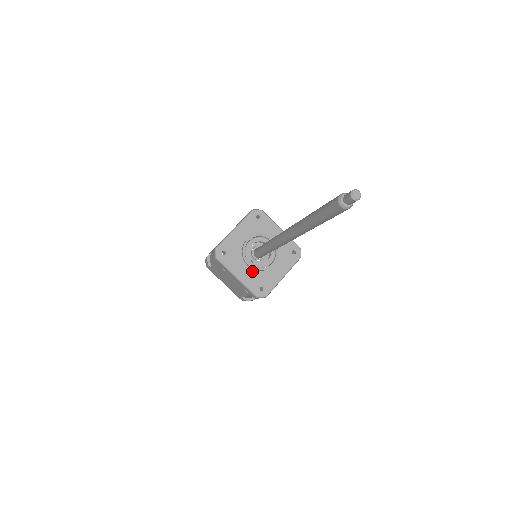
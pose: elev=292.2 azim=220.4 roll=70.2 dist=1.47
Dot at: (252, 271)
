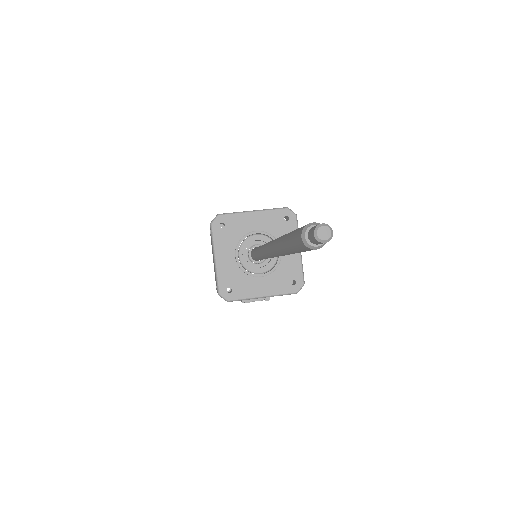
Dot at: (235, 265)
